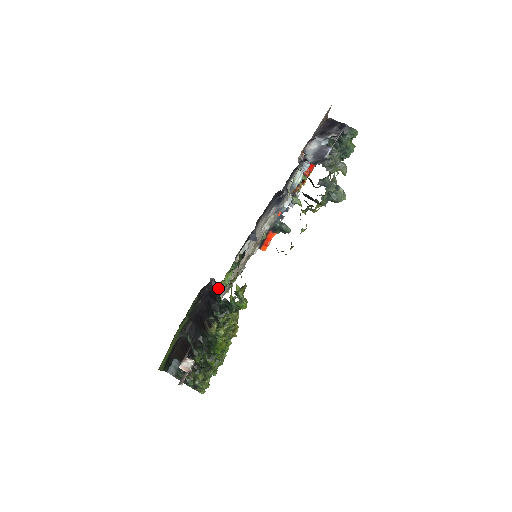
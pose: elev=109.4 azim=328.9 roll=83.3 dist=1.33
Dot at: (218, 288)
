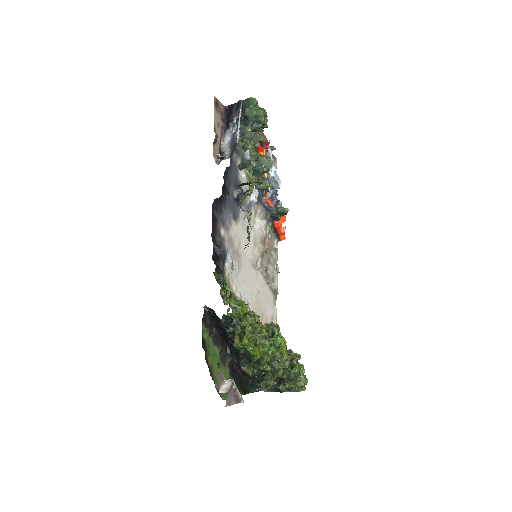
Dot at: (213, 311)
